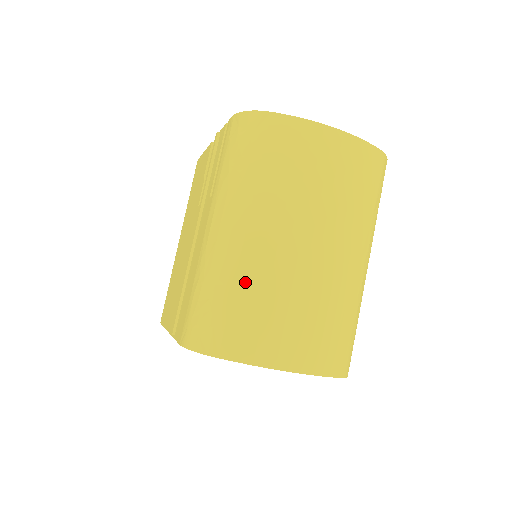
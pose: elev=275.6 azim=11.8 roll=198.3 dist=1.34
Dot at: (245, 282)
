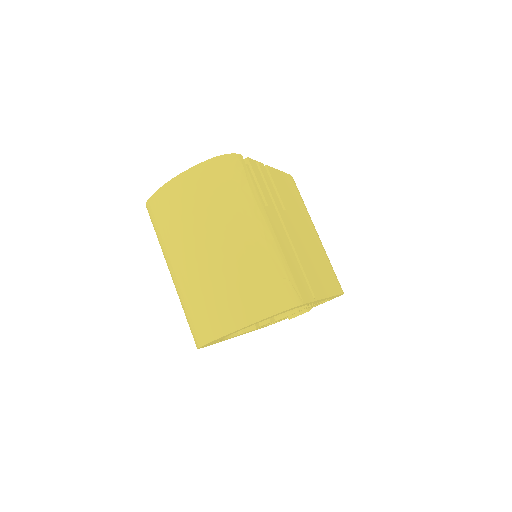
Dot at: (187, 297)
